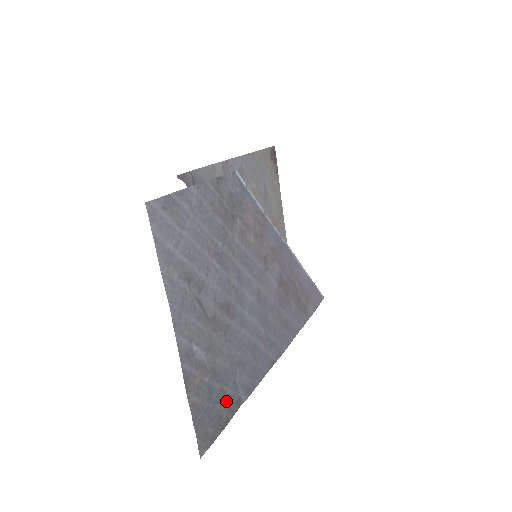
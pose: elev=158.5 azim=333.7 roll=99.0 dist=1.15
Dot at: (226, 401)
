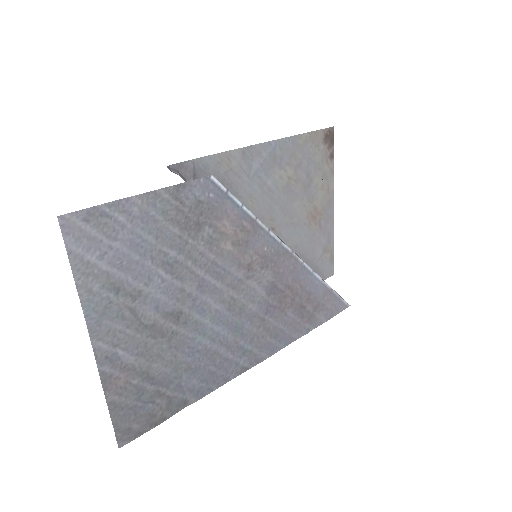
Dot at: (163, 401)
